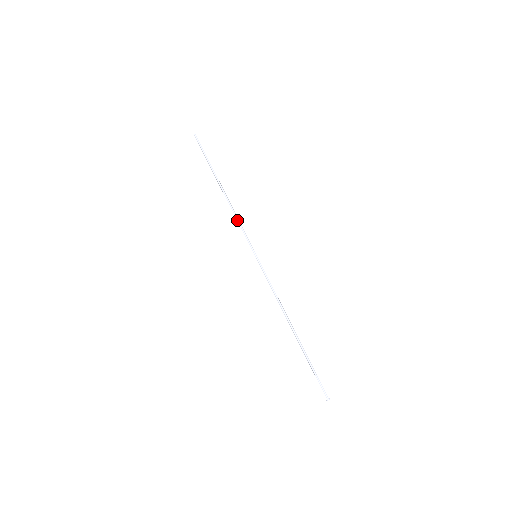
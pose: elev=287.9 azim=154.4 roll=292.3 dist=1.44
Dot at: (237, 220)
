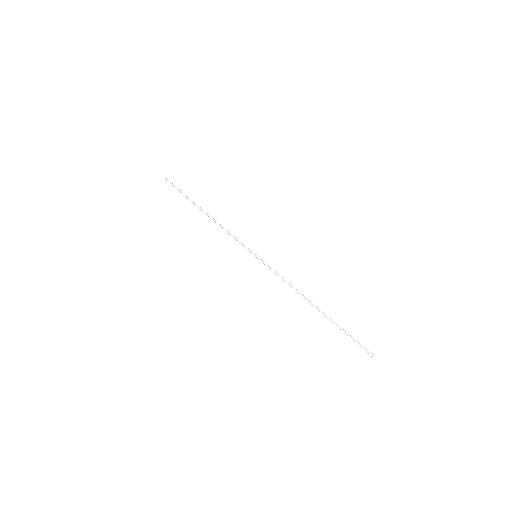
Dot at: (228, 232)
